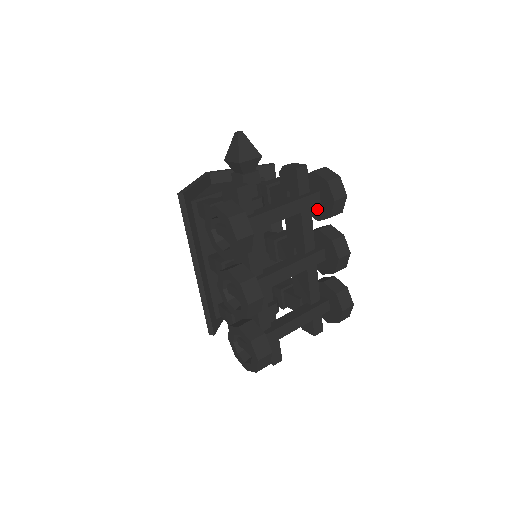
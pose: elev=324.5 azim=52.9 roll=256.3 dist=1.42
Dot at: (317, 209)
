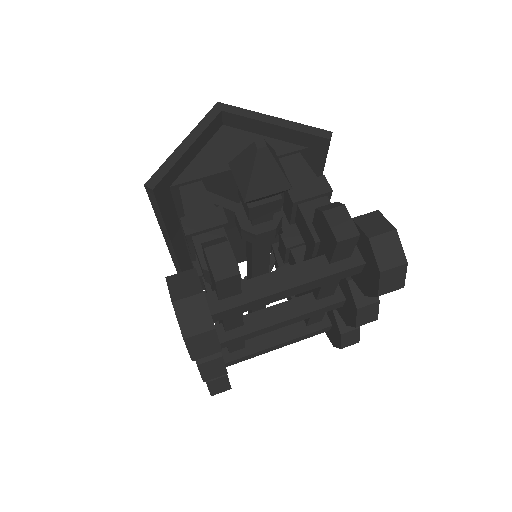
Dot at: occluded
